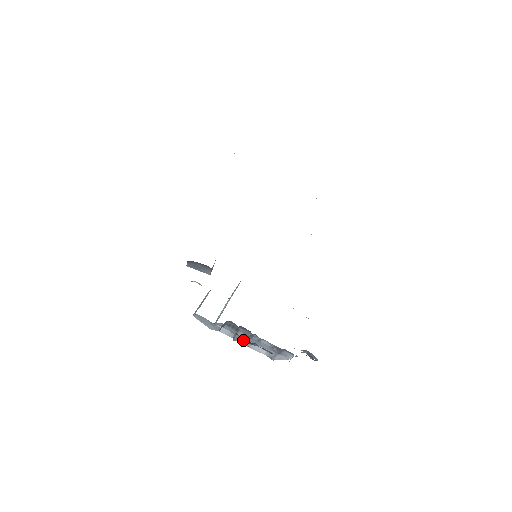
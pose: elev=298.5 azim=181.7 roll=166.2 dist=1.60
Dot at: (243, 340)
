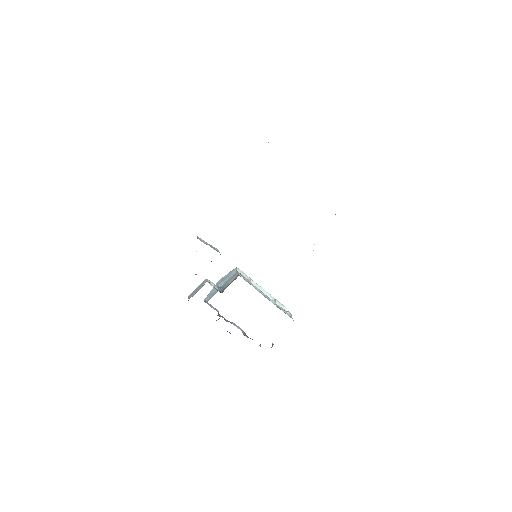
Dot at: (225, 319)
